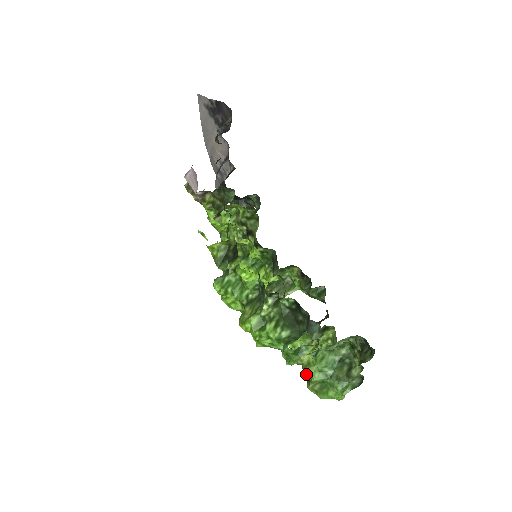
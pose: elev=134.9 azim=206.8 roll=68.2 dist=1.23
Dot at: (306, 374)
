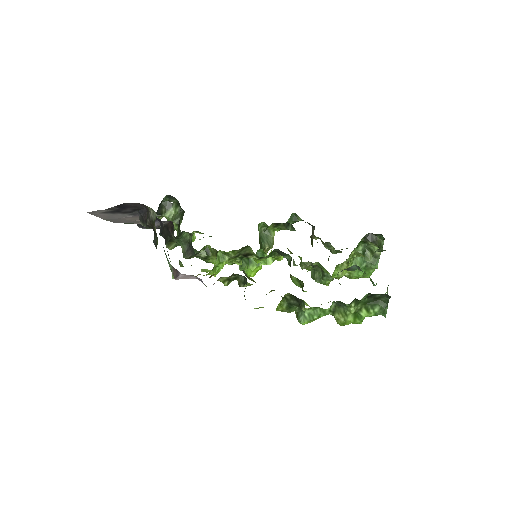
Dot at: occluded
